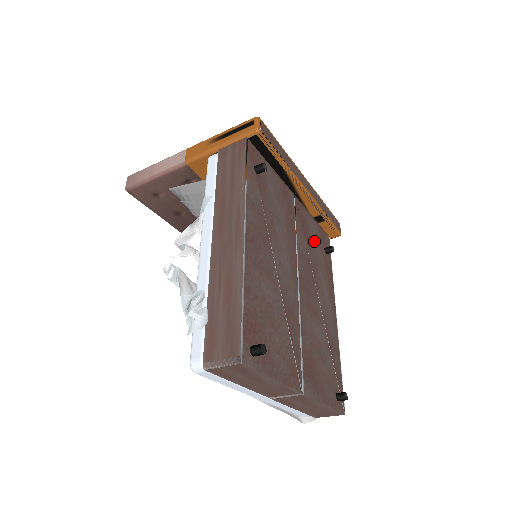
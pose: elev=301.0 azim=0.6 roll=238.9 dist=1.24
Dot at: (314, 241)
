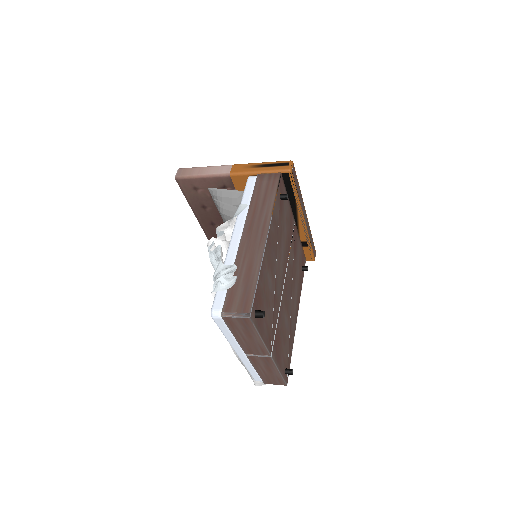
Dot at: (298, 258)
